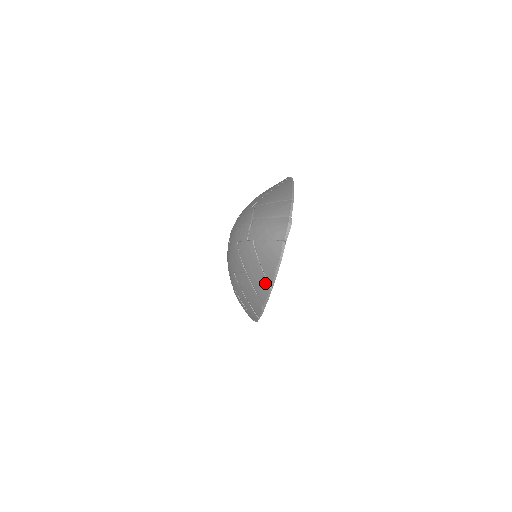
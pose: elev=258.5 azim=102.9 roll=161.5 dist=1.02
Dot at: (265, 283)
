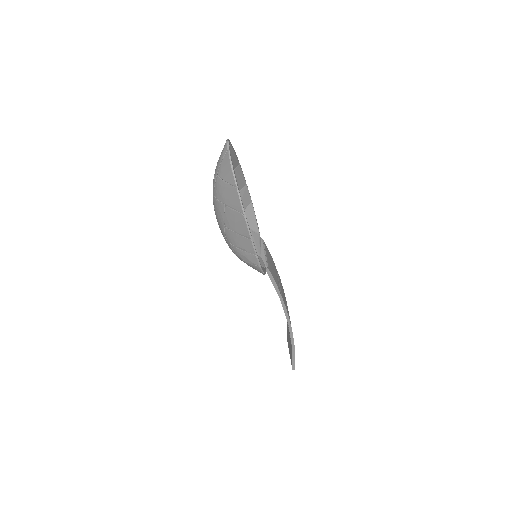
Dot at: (233, 190)
